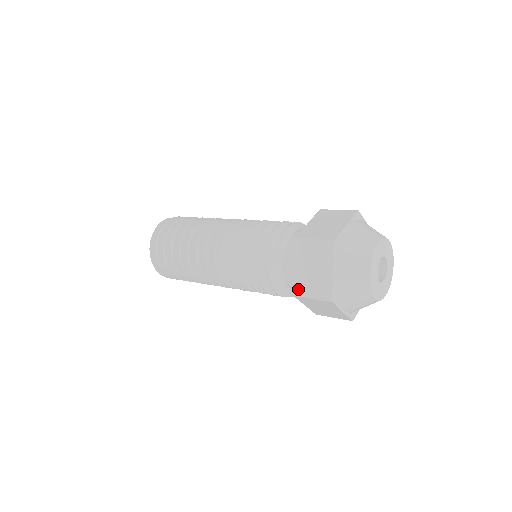
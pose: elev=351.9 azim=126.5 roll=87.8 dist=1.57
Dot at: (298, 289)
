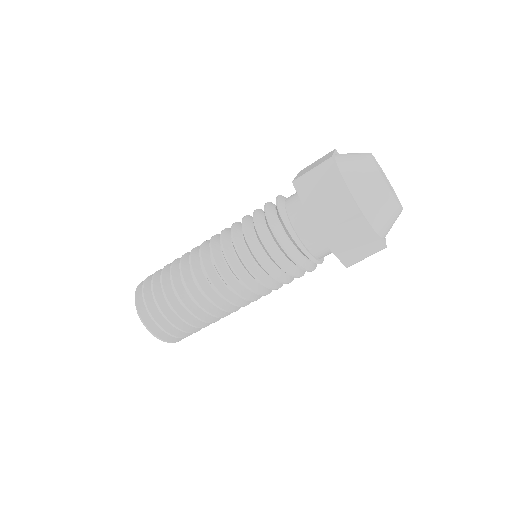
Dot at: (319, 225)
